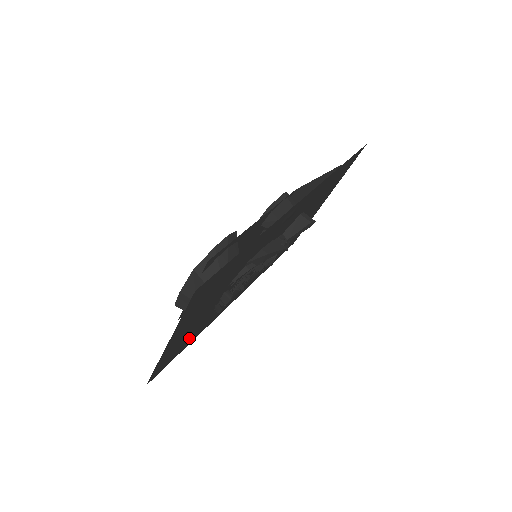
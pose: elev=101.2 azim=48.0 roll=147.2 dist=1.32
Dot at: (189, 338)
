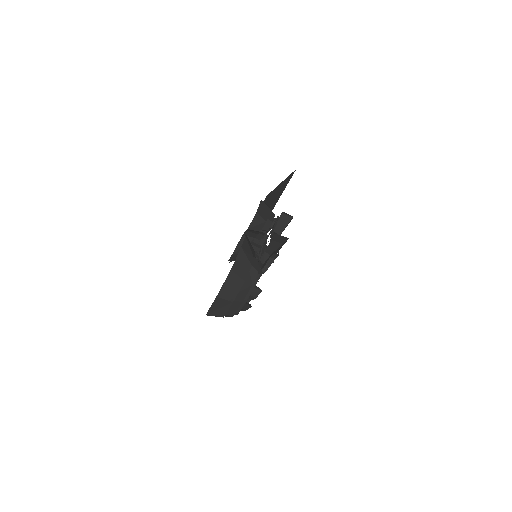
Dot at: occluded
